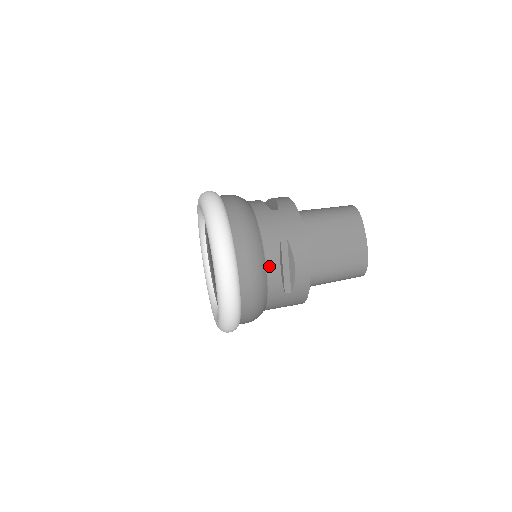
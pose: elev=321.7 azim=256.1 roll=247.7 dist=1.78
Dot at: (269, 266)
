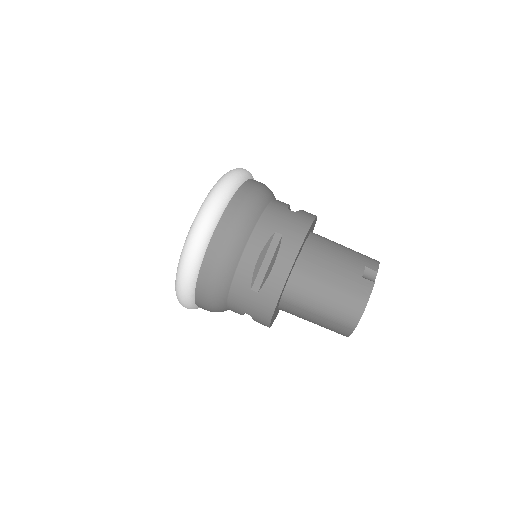
Dot at: occluded
